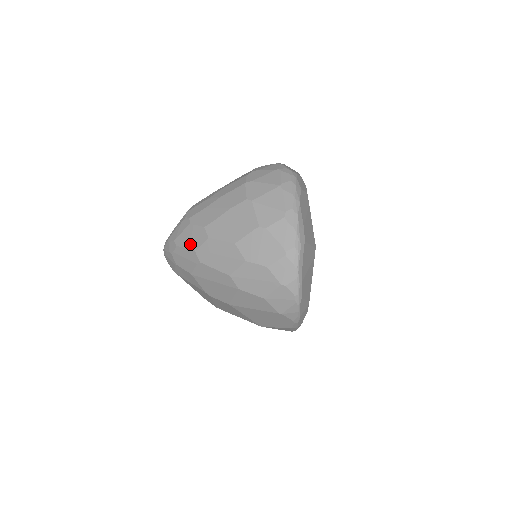
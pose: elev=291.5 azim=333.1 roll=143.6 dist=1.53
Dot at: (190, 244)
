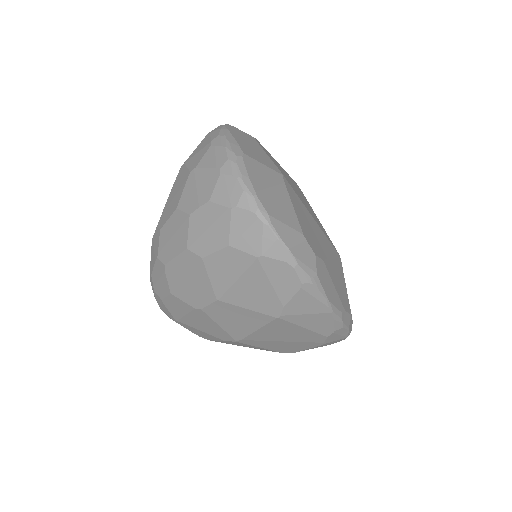
Dot at: (154, 257)
